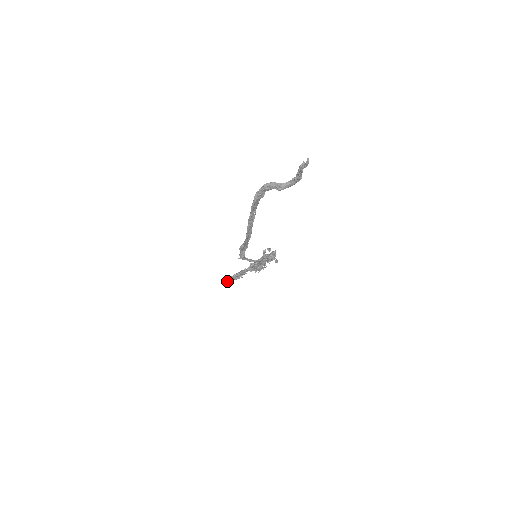
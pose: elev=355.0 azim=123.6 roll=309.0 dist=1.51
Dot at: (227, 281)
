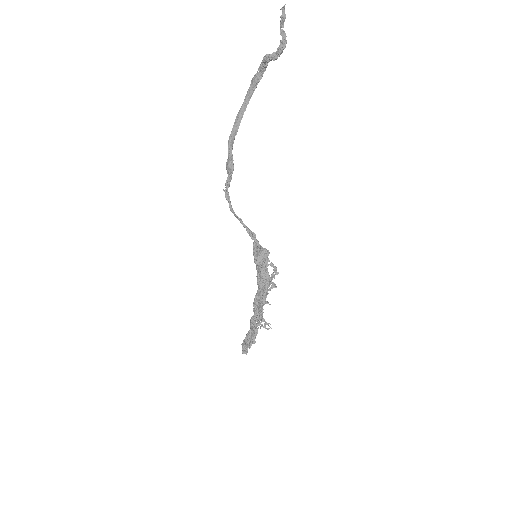
Dot at: (245, 349)
